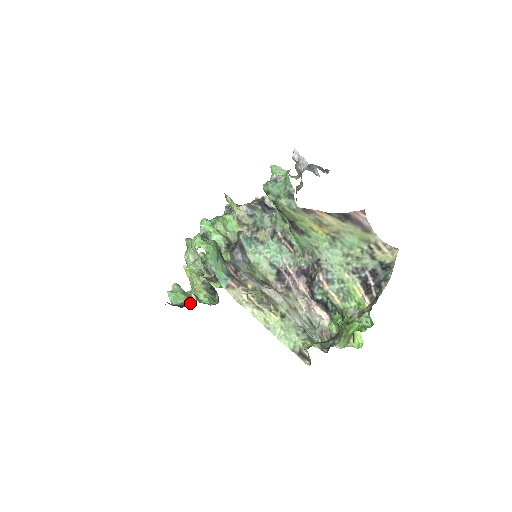
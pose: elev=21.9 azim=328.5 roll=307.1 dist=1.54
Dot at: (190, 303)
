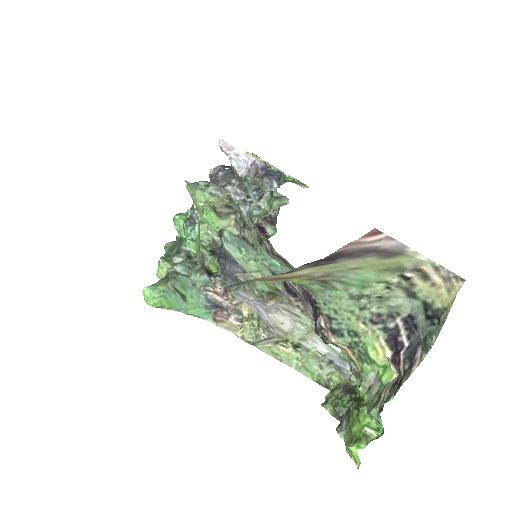
Dot at: occluded
